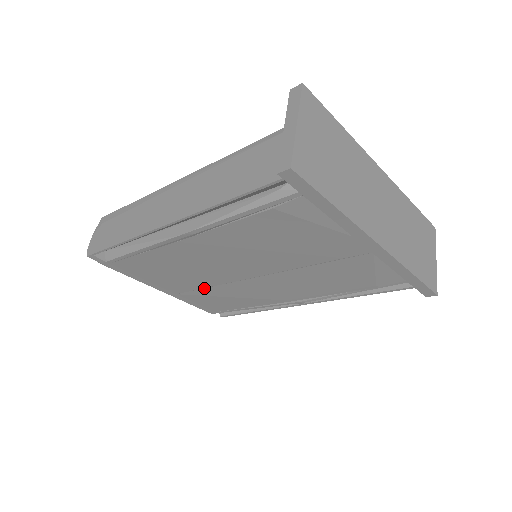
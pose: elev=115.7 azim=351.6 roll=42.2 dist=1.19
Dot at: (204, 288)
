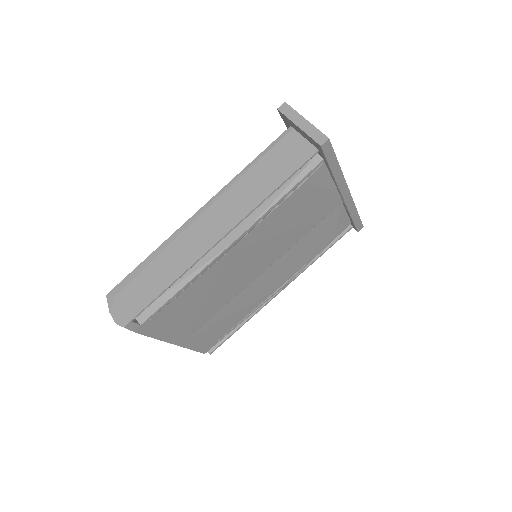
Dot at: (215, 314)
